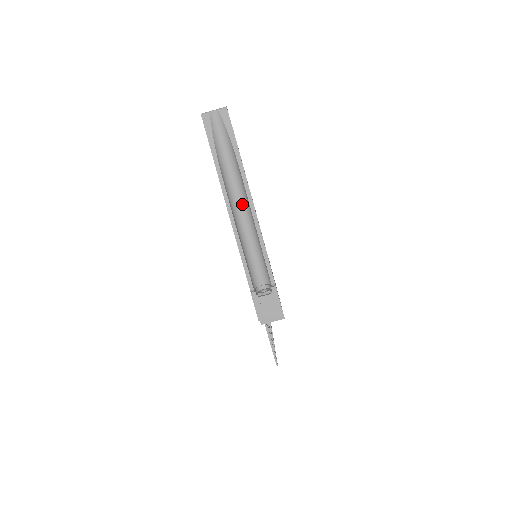
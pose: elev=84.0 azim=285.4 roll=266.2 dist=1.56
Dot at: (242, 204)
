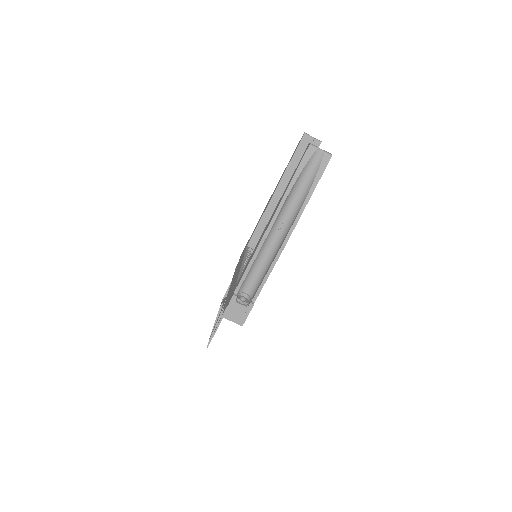
Dot at: (281, 230)
